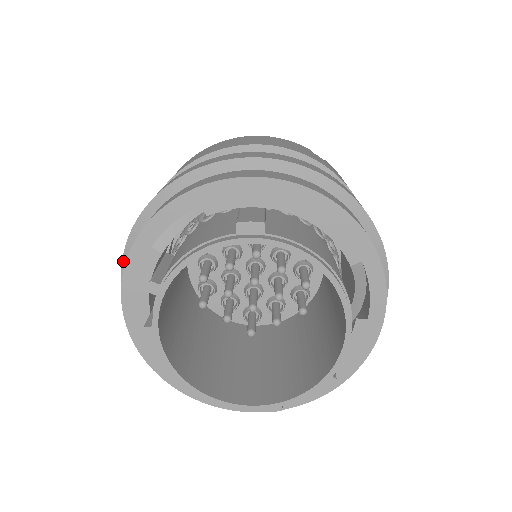
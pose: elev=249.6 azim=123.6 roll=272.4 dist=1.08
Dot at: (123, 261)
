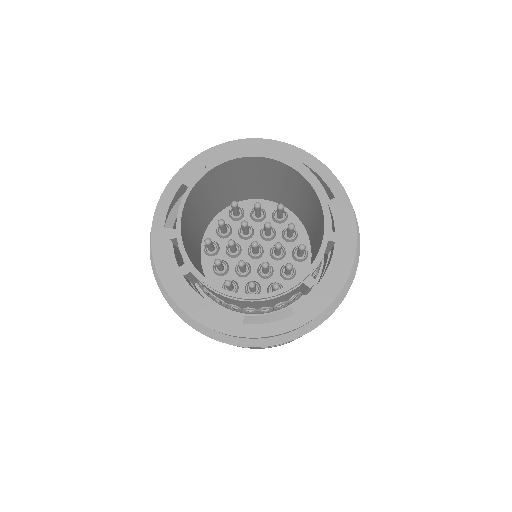
Dot at: (153, 268)
